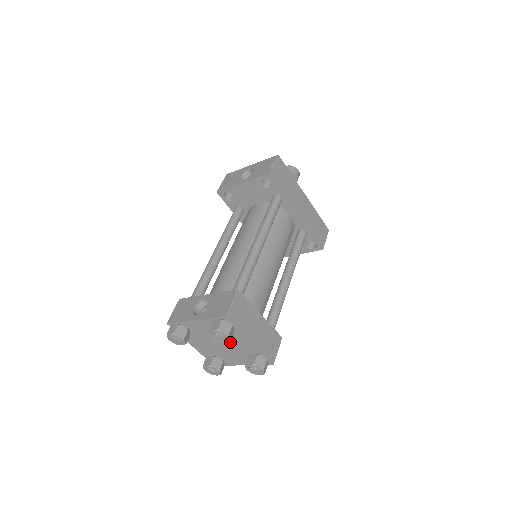
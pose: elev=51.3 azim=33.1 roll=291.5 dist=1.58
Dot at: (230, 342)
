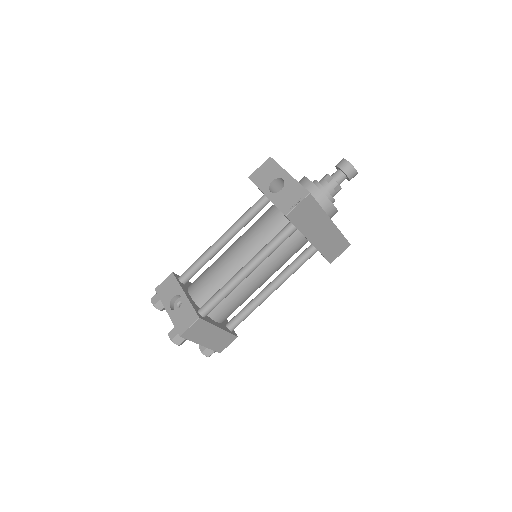
Dot at: occluded
